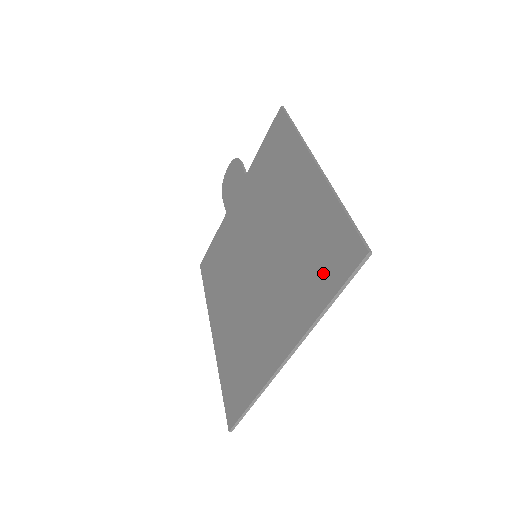
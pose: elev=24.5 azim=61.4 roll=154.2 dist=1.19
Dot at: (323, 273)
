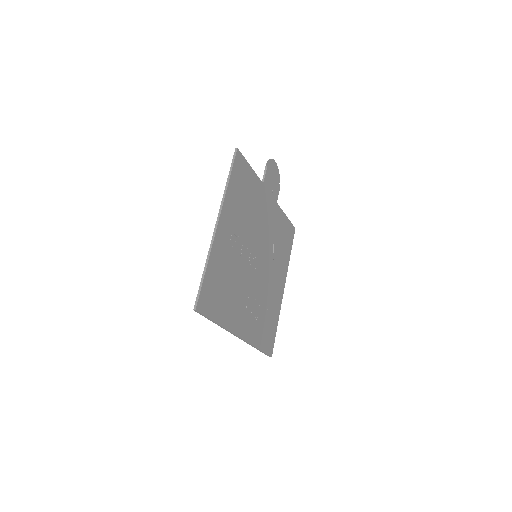
Dot at: (216, 303)
